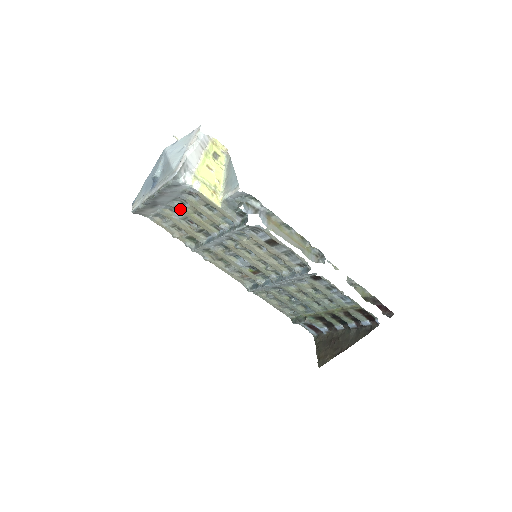
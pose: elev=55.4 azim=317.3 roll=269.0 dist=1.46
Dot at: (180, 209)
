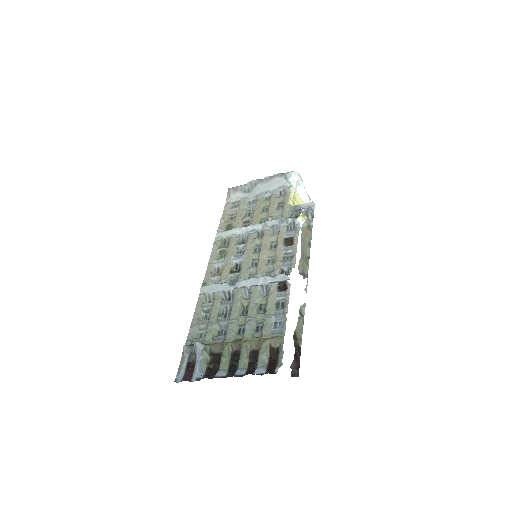
Dot at: (259, 201)
